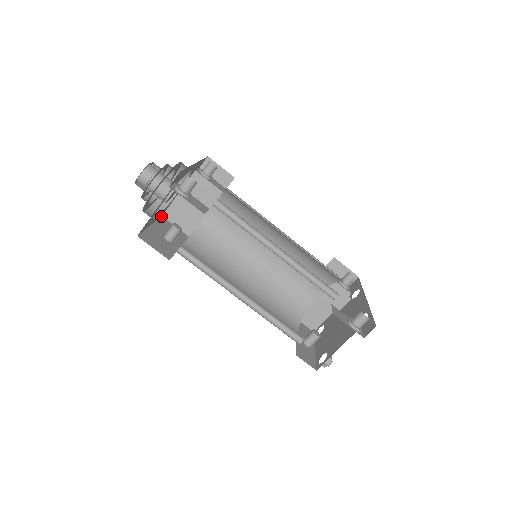
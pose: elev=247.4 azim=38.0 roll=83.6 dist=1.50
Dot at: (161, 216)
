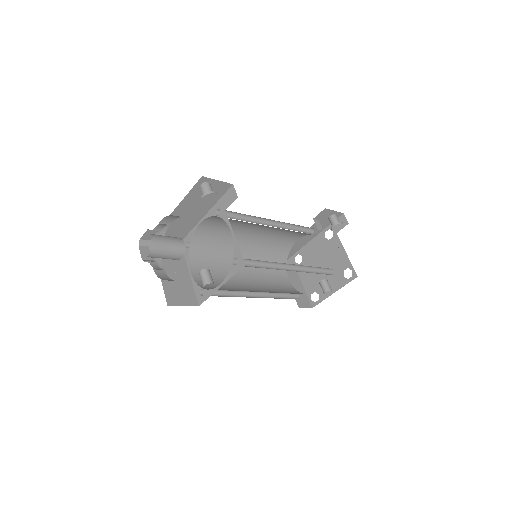
Dot at: (168, 305)
